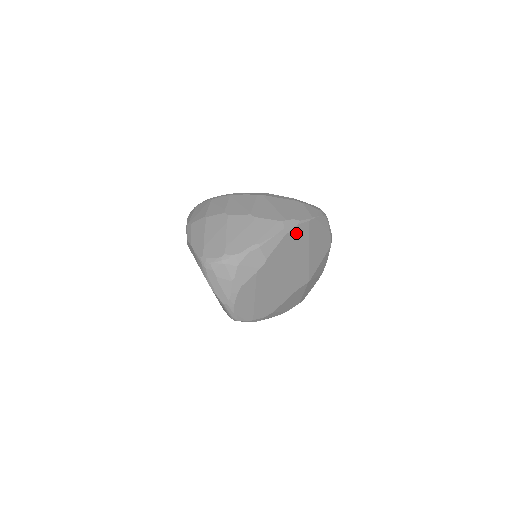
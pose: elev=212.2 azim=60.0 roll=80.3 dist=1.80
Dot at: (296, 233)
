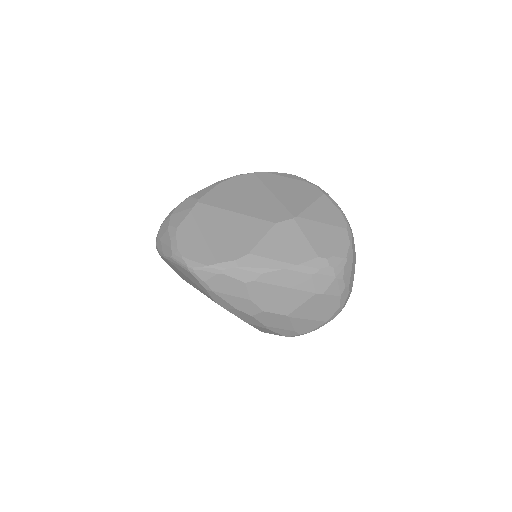
Dot at: (238, 182)
